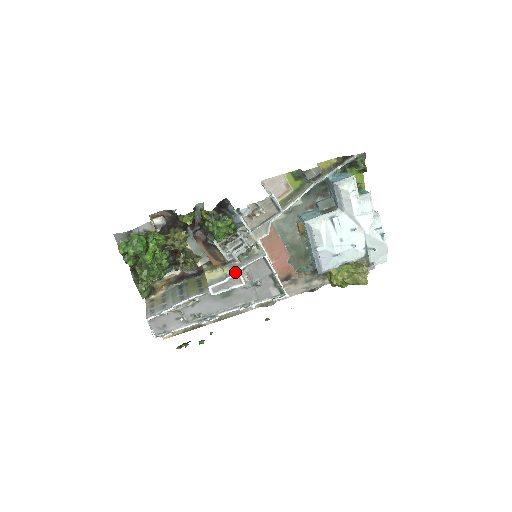
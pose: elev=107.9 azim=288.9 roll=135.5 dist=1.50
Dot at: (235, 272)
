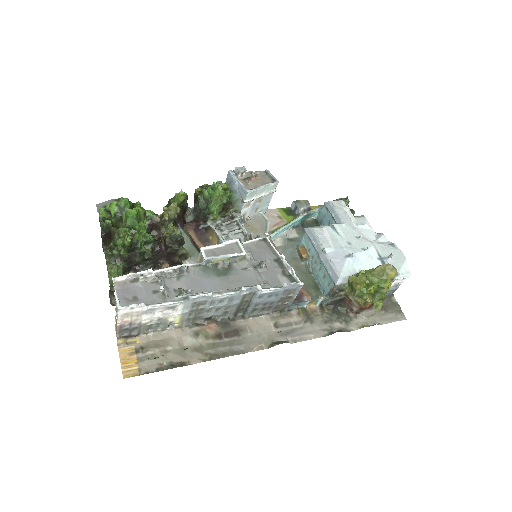
Dot at: (233, 241)
